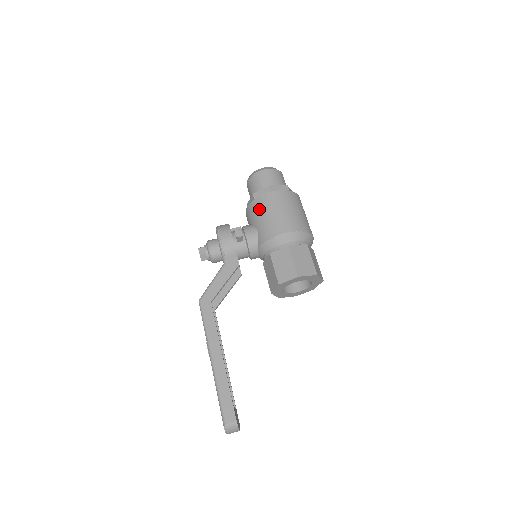
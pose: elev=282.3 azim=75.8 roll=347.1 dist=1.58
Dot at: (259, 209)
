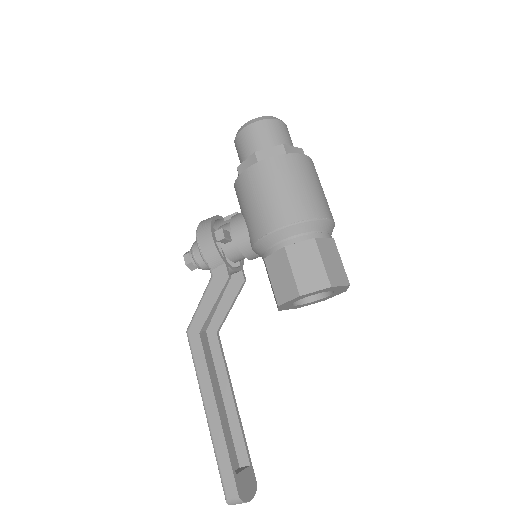
Dot at: (243, 193)
